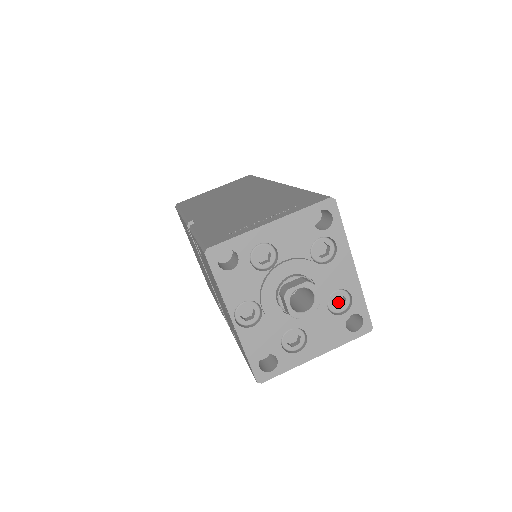
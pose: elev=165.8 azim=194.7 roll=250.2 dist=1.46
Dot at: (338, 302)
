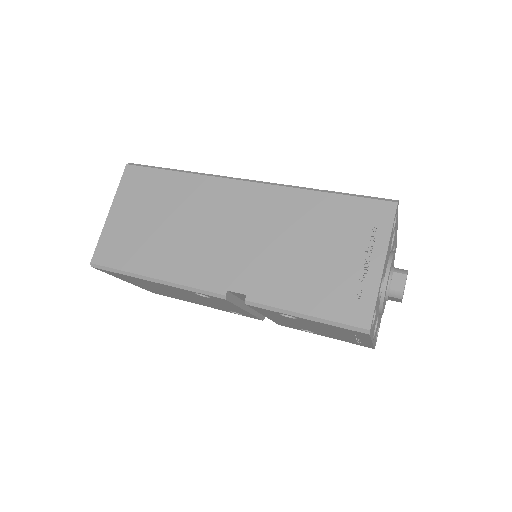
Dot at: occluded
